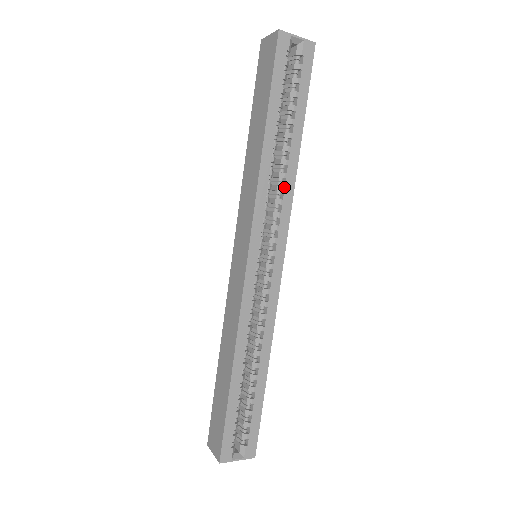
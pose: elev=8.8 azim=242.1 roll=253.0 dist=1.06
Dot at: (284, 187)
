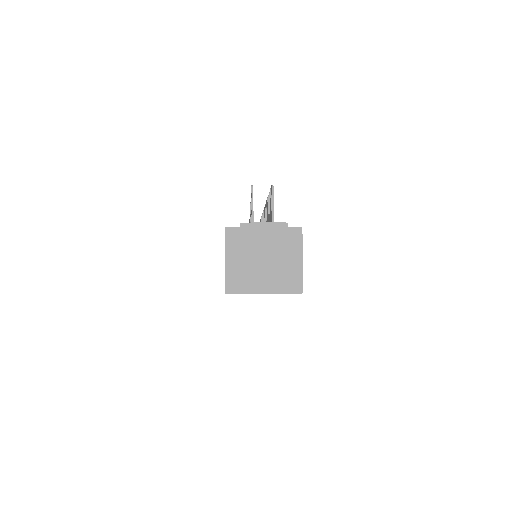
Dot at: occluded
